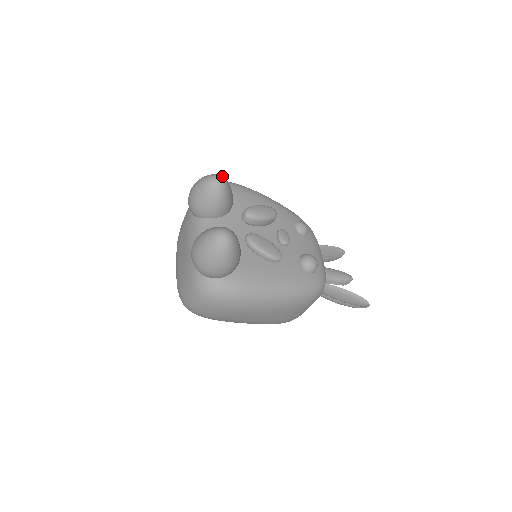
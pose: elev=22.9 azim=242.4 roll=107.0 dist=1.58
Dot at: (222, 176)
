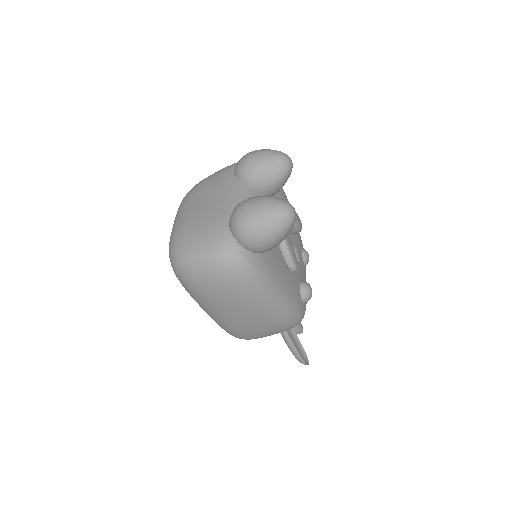
Dot at: occluded
